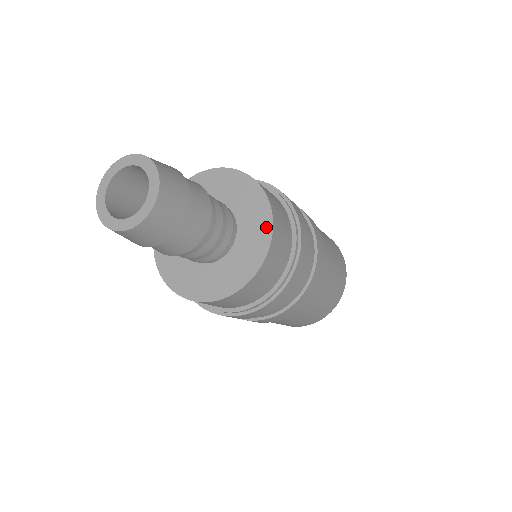
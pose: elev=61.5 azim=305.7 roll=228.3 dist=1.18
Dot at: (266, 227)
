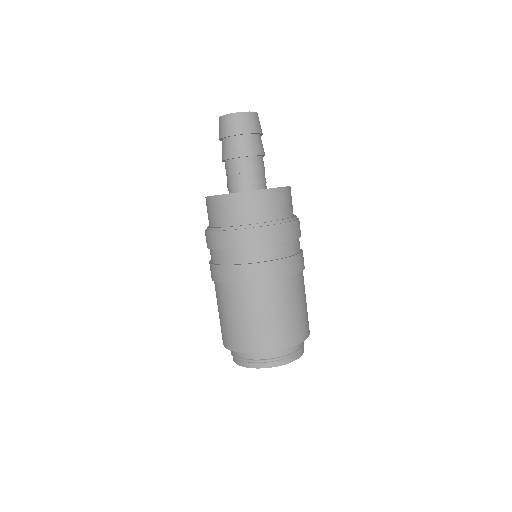
Dot at: occluded
